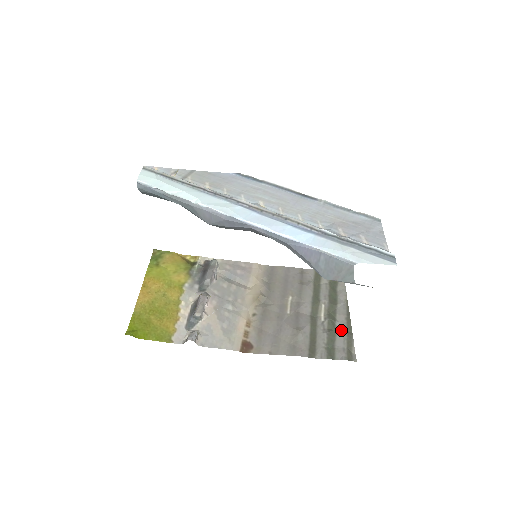
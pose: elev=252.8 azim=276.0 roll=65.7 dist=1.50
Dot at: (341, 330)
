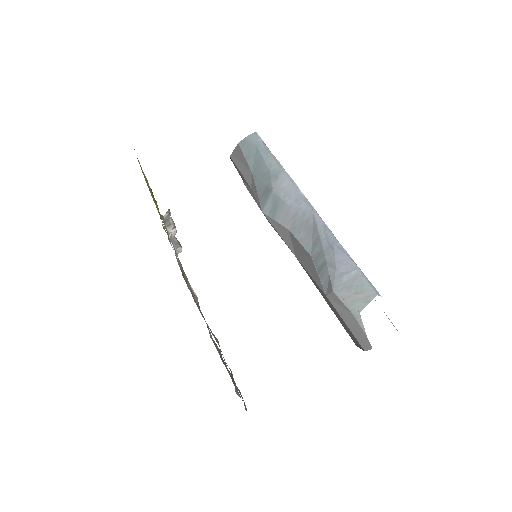
Dot at: occluded
